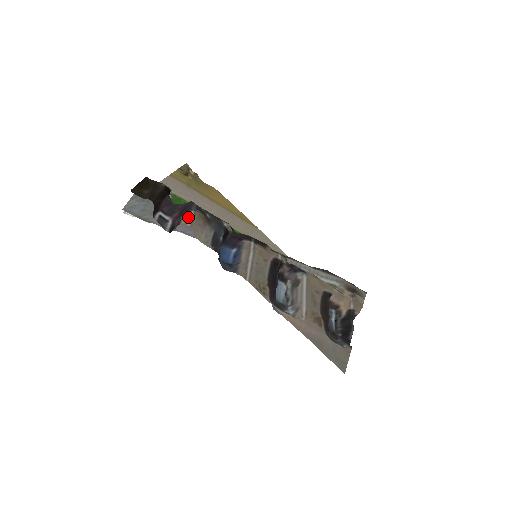
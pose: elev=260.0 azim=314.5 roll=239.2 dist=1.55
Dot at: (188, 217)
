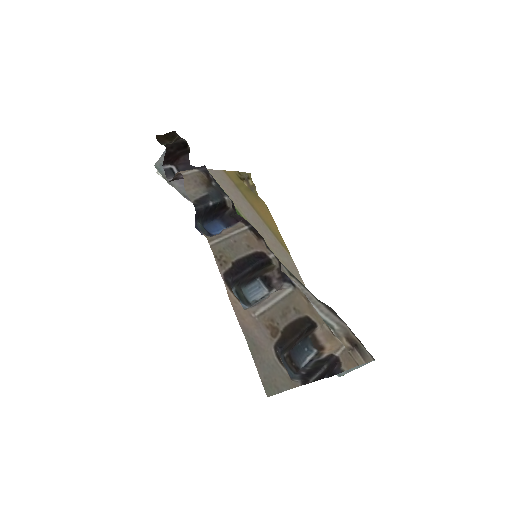
Dot at: (189, 170)
